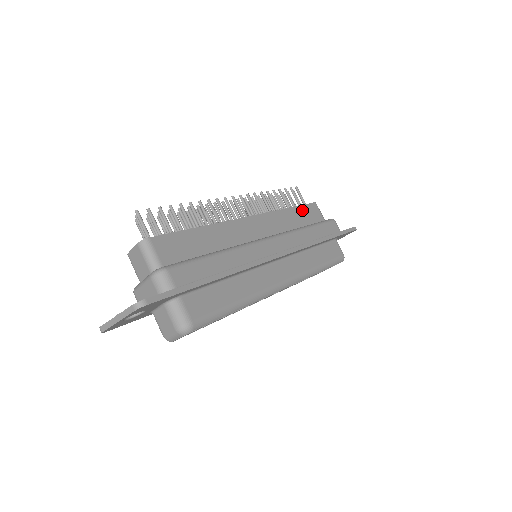
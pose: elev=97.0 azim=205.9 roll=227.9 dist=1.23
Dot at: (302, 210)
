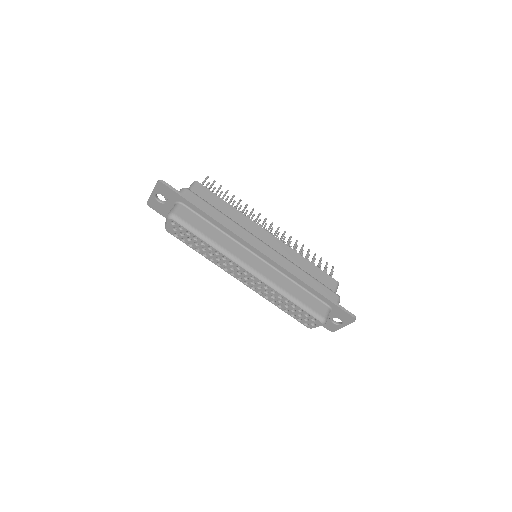
Dot at: (318, 271)
